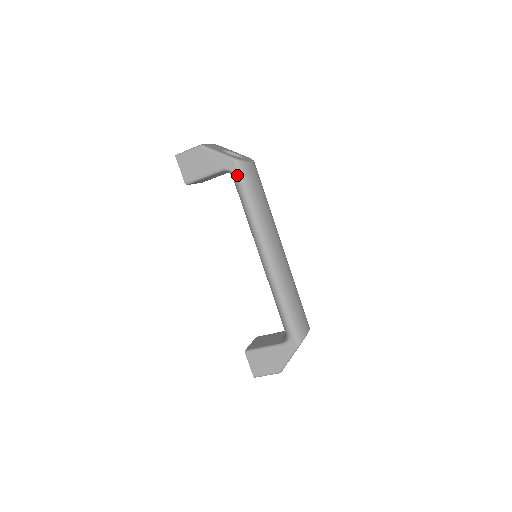
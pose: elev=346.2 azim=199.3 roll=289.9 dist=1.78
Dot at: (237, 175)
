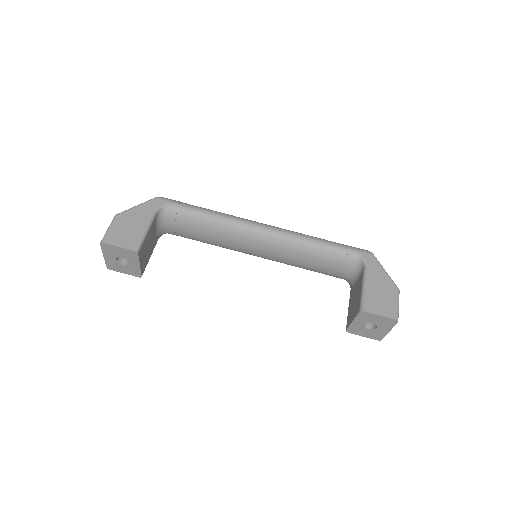
Dot at: (171, 203)
